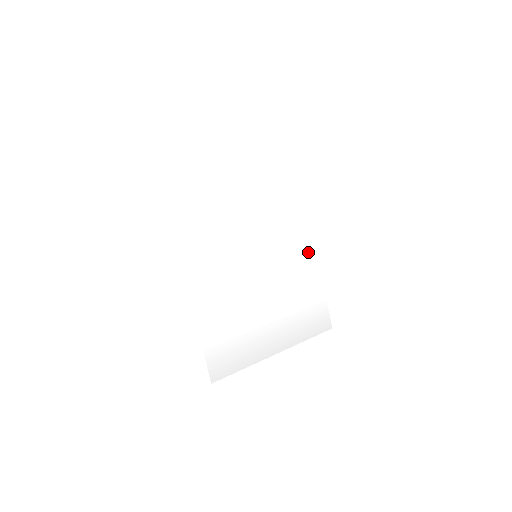
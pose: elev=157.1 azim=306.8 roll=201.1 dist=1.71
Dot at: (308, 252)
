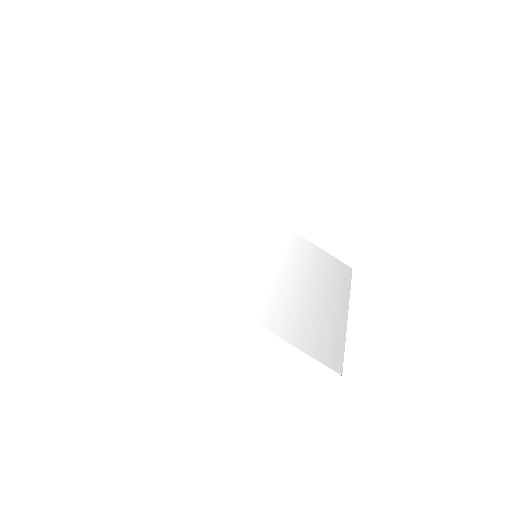
Dot at: (280, 229)
